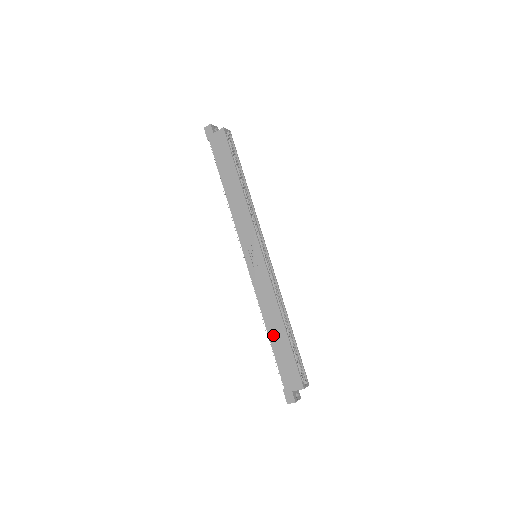
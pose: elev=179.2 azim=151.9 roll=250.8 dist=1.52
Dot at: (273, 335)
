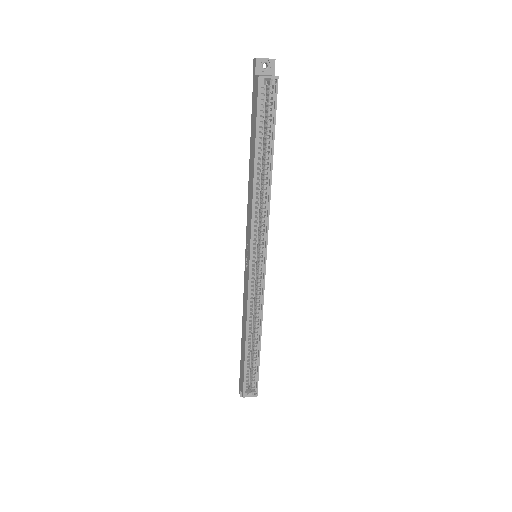
Dot at: (242, 337)
